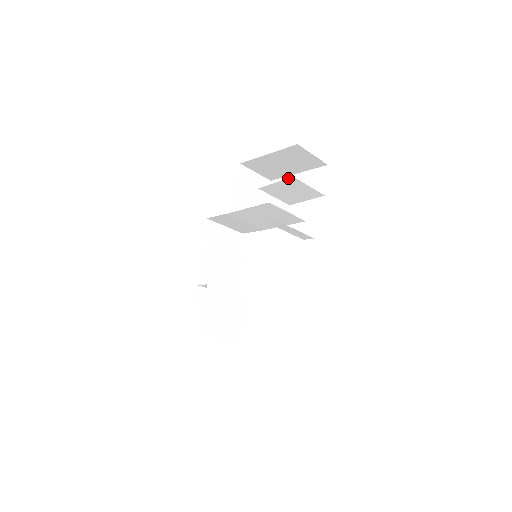
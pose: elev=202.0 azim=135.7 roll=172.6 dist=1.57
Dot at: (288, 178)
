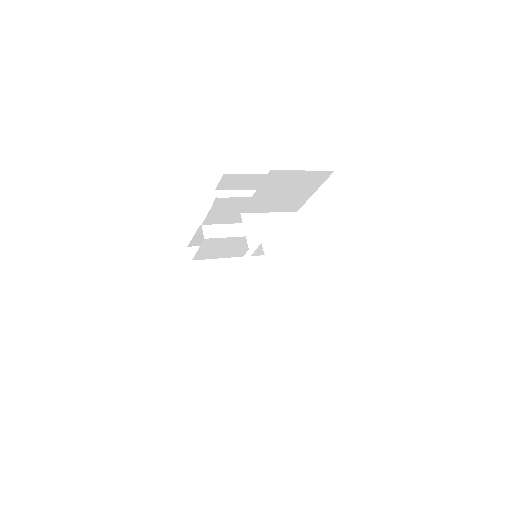
Dot at: occluded
